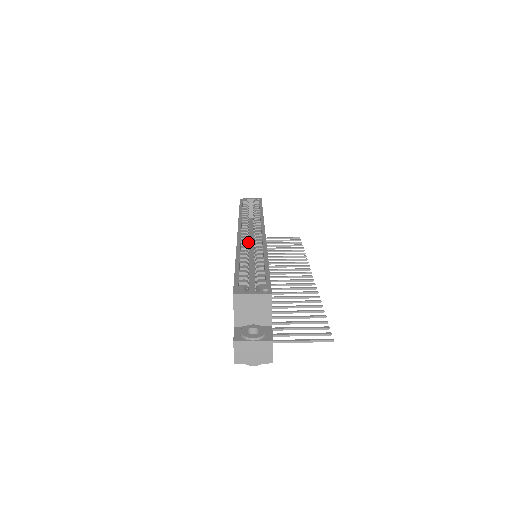
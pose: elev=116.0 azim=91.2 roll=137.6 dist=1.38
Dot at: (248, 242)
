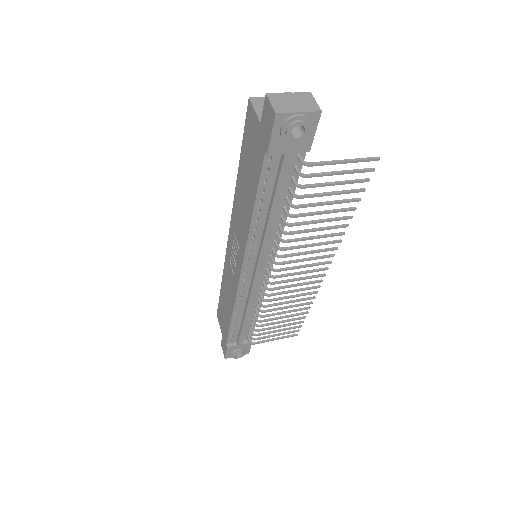
Dot at: occluded
